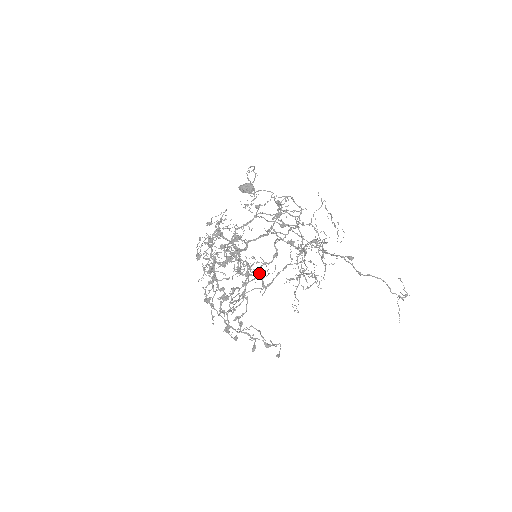
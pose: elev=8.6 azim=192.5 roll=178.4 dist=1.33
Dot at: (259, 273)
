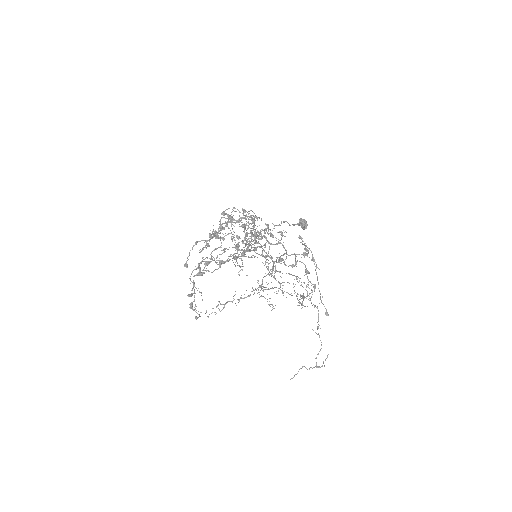
Dot at: (279, 261)
